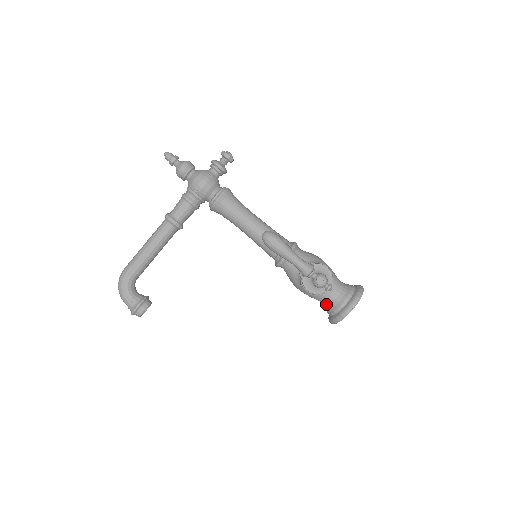
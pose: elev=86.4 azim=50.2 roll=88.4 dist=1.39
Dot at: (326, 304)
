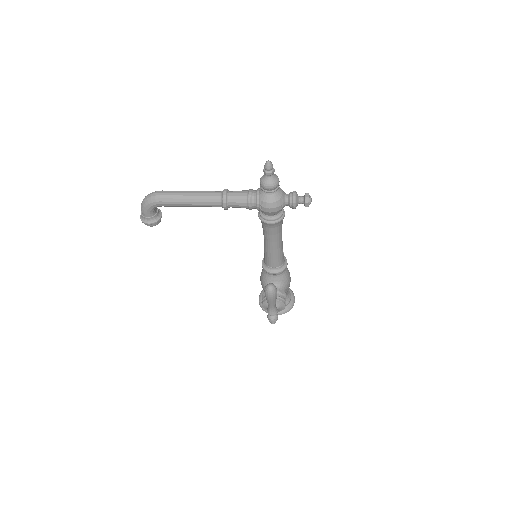
Dot at: occluded
